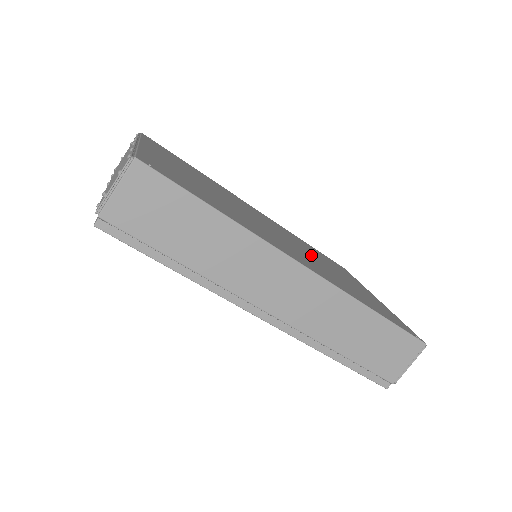
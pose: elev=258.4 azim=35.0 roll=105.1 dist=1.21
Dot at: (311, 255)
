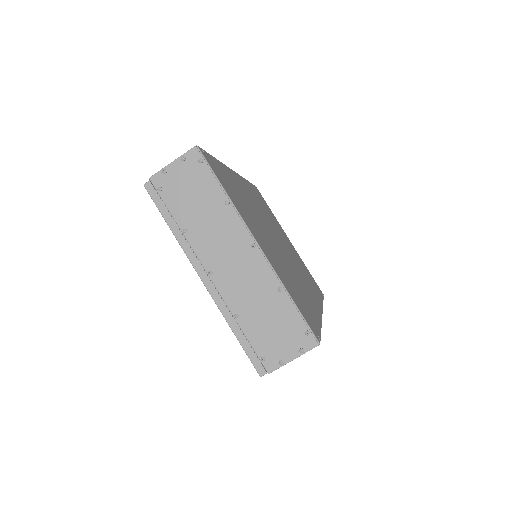
Dot at: (283, 241)
